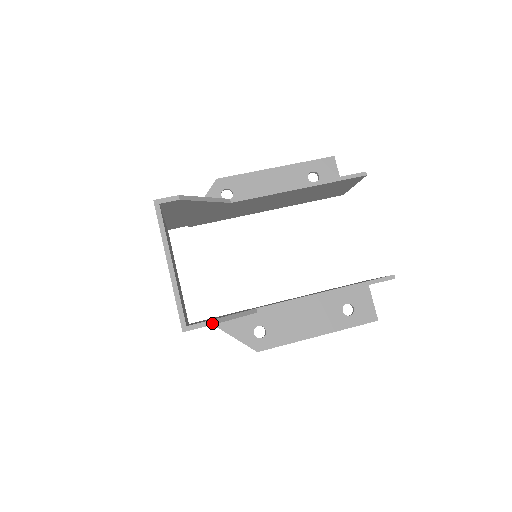
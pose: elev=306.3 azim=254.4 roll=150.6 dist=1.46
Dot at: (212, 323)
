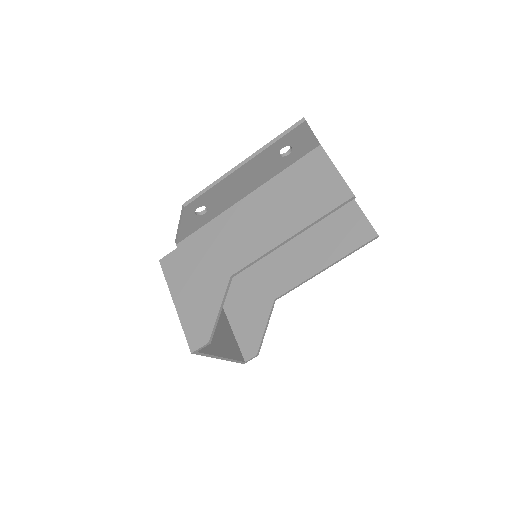
Dot at: (259, 351)
